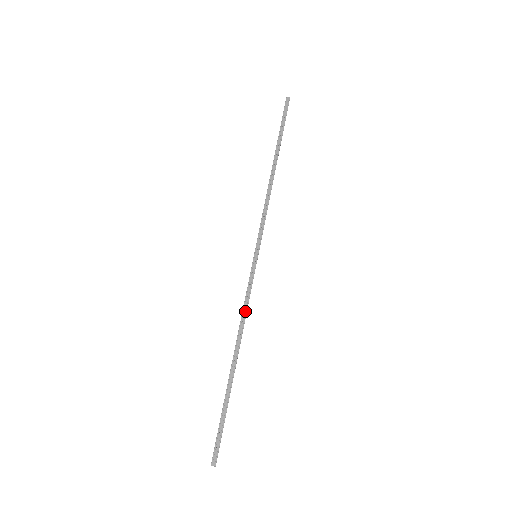
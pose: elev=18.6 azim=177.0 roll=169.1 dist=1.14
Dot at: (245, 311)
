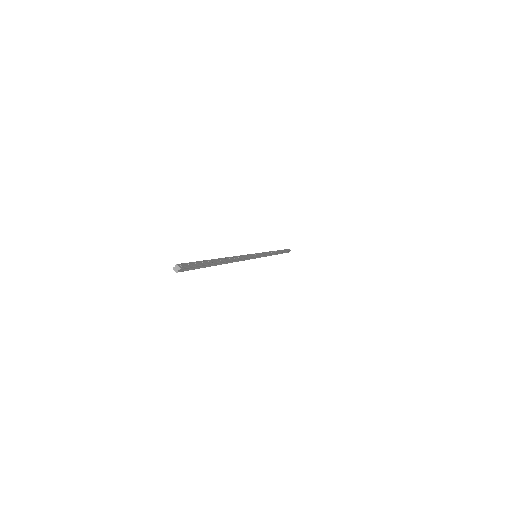
Dot at: (242, 257)
